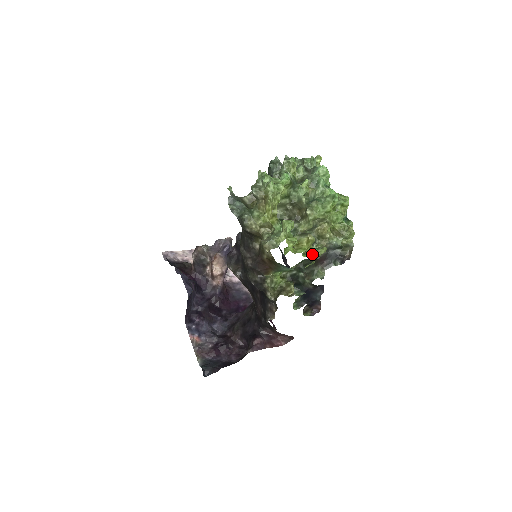
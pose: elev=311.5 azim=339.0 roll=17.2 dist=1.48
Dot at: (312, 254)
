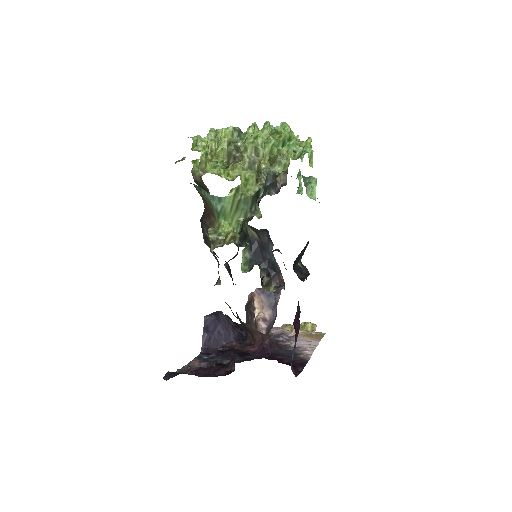
Dot at: (235, 178)
